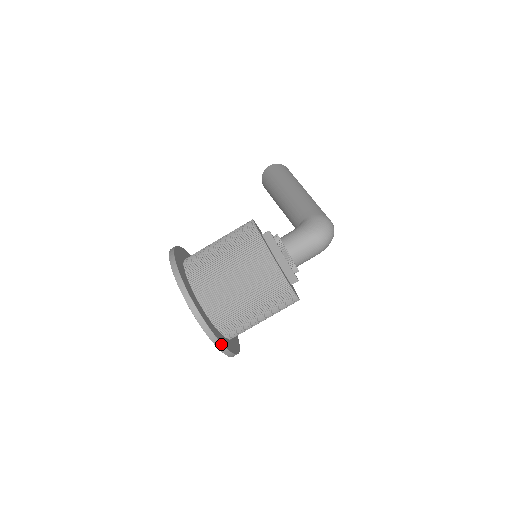
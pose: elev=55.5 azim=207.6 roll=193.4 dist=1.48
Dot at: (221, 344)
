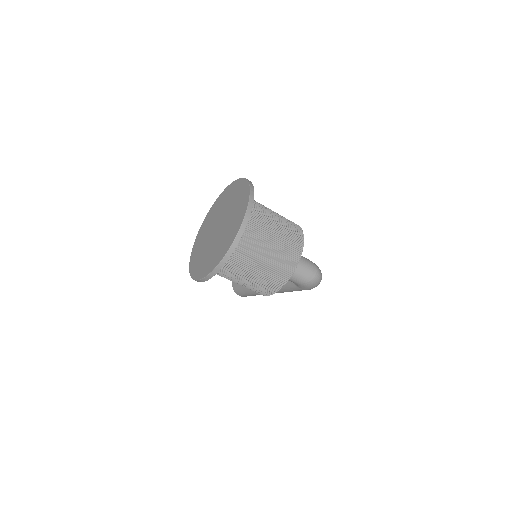
Dot at: (244, 229)
